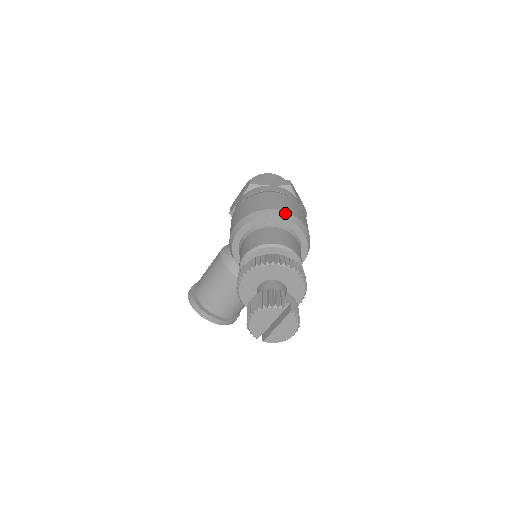
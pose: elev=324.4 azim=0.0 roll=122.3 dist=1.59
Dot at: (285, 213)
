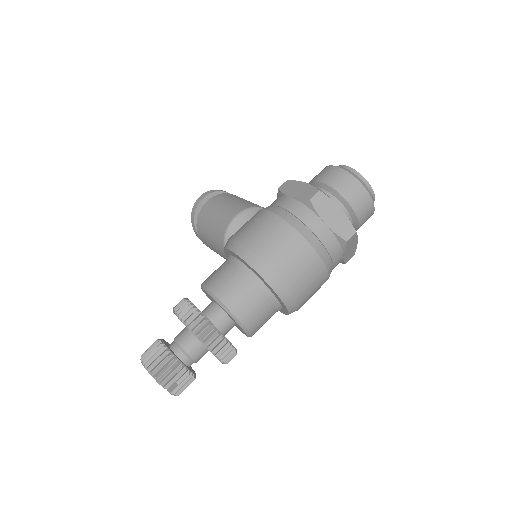
Dot at: (284, 288)
